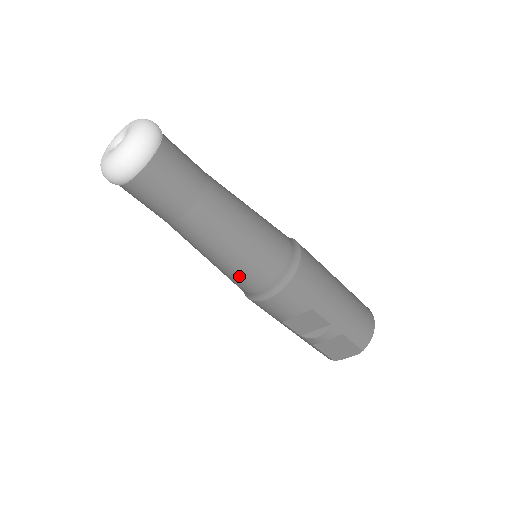
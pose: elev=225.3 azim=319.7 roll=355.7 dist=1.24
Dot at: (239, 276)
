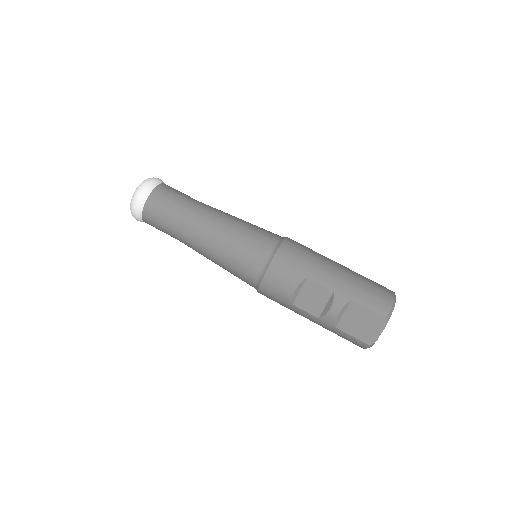
Dot at: (236, 262)
